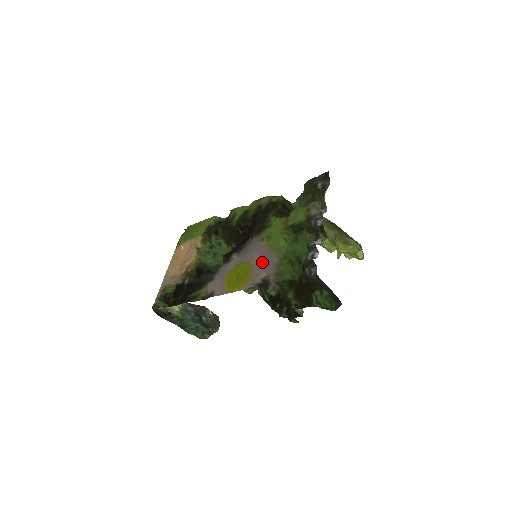
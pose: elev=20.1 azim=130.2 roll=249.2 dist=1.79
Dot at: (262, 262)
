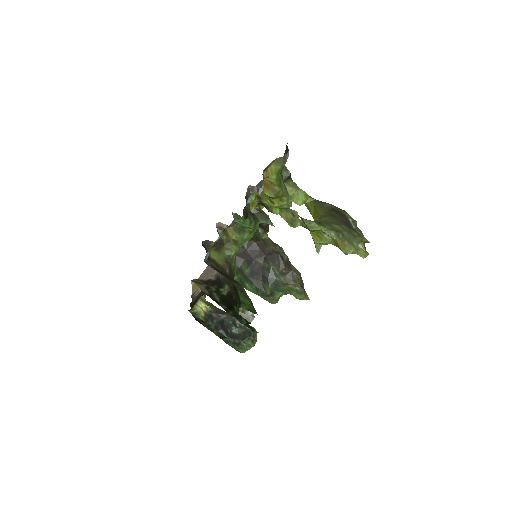
Dot at: occluded
